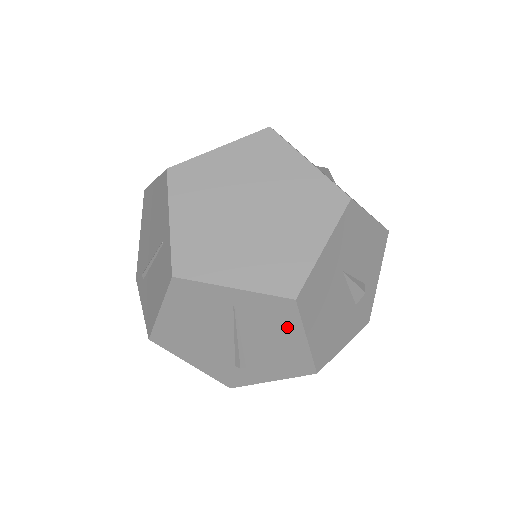
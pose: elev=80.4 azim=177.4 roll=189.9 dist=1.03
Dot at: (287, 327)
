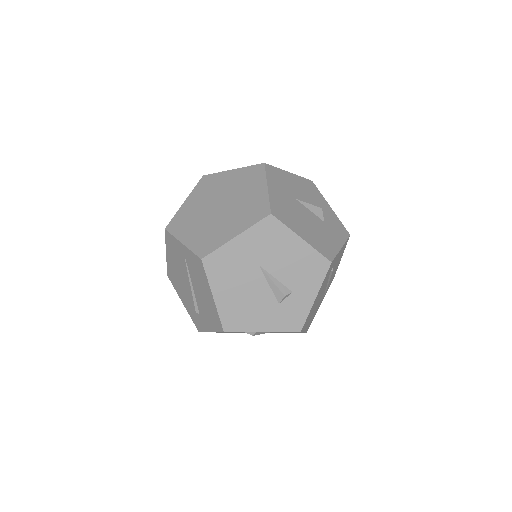
Dot at: (204, 282)
